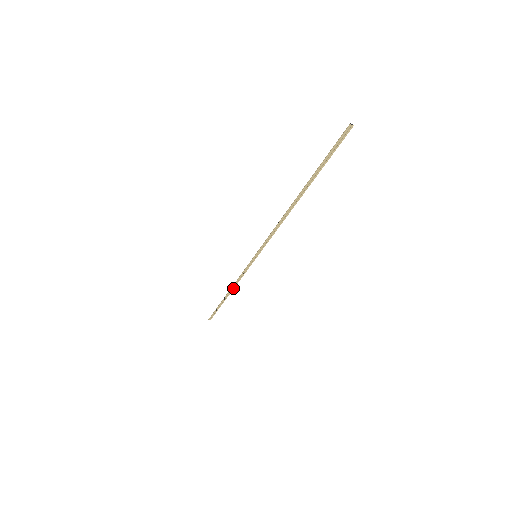
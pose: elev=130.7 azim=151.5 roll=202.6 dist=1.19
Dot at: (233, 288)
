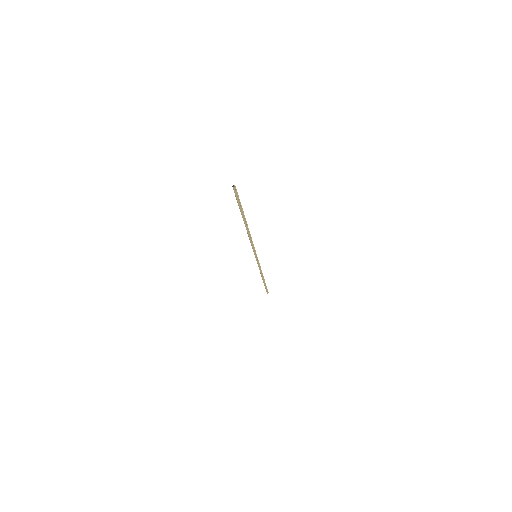
Dot at: (262, 274)
